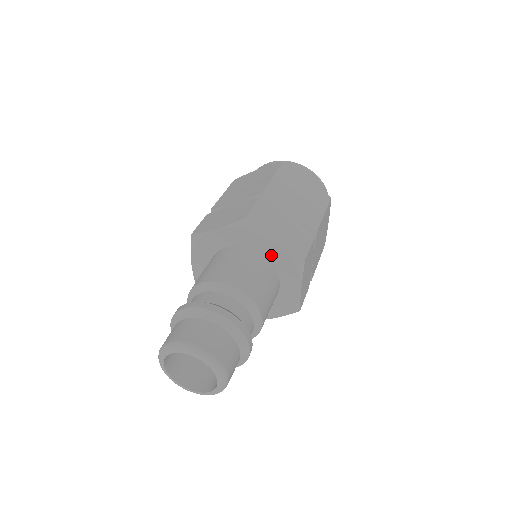
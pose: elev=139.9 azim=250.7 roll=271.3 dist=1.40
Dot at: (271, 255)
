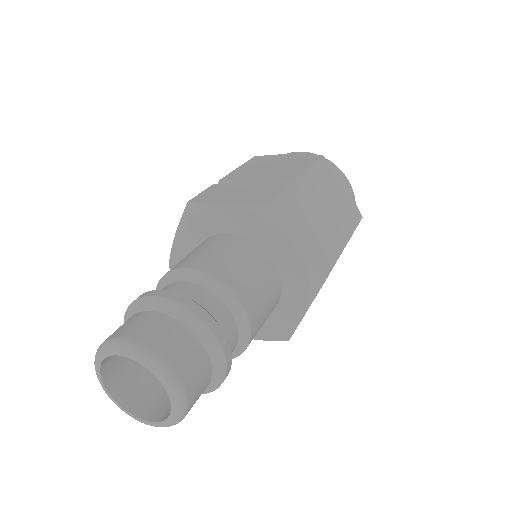
Dot at: (284, 262)
